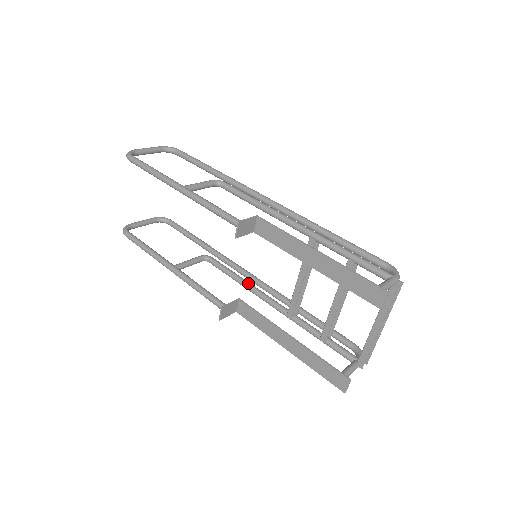
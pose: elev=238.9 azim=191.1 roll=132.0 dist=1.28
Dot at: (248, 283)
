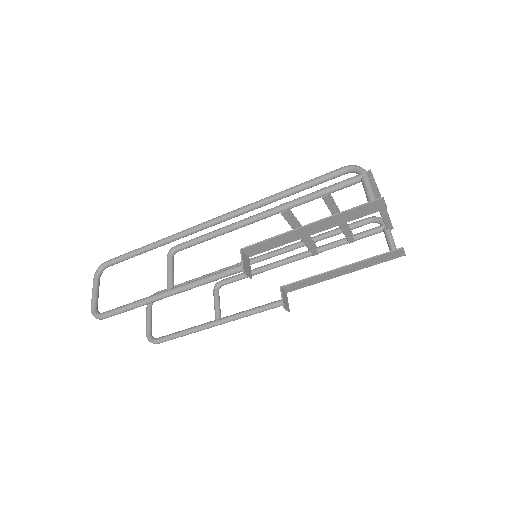
Dot at: (264, 267)
